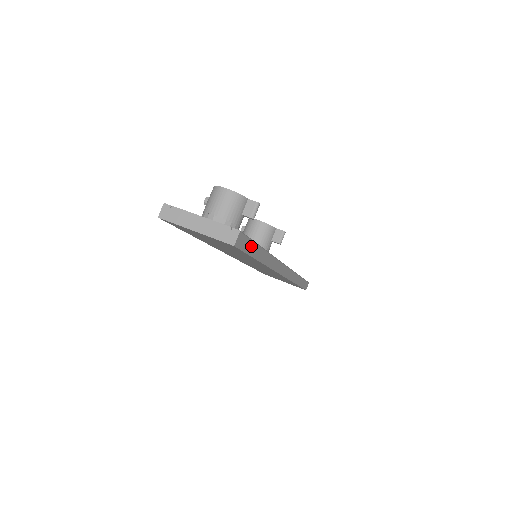
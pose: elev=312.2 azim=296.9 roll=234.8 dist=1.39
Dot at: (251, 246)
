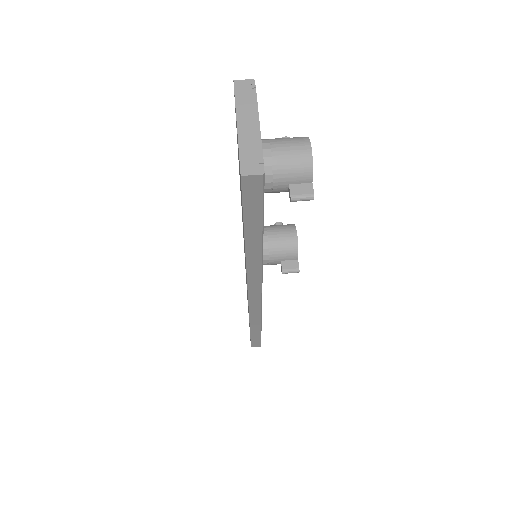
Dot at: (256, 212)
